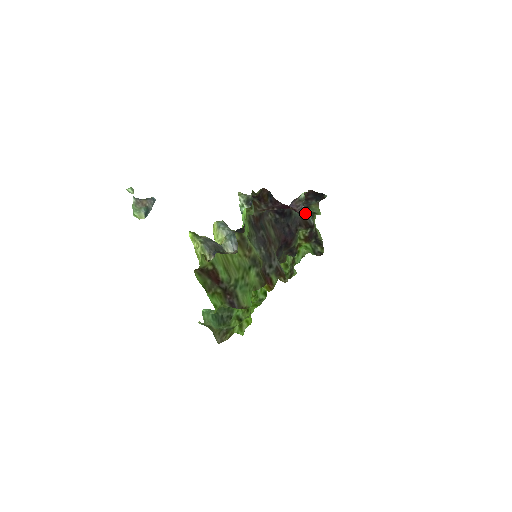
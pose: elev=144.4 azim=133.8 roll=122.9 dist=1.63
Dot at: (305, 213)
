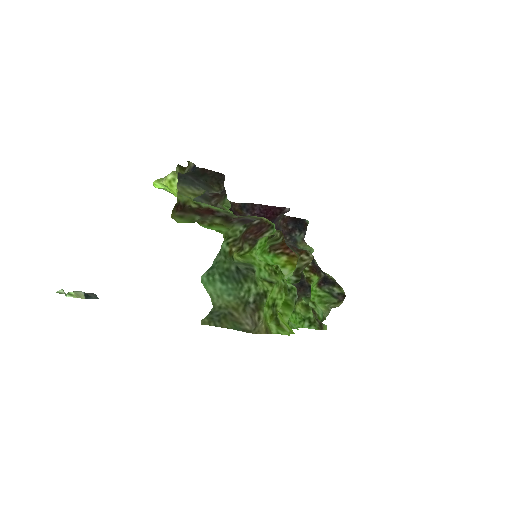
Dot at: occluded
